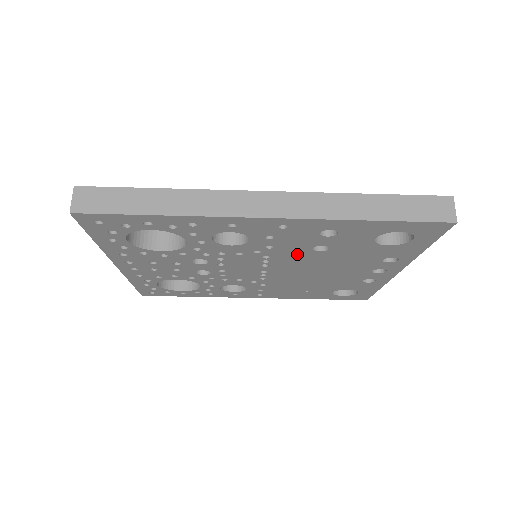
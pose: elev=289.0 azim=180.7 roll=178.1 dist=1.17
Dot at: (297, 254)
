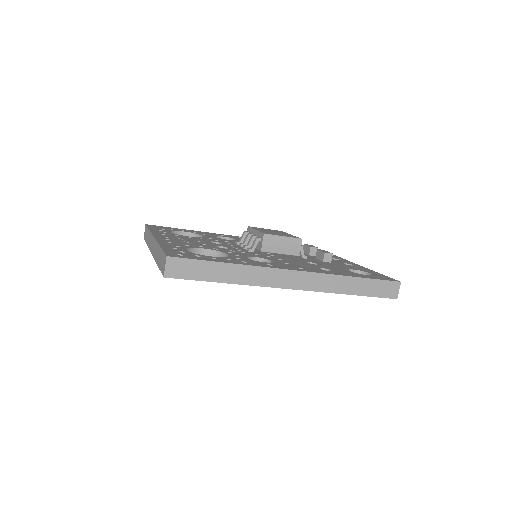
Dot at: occluded
